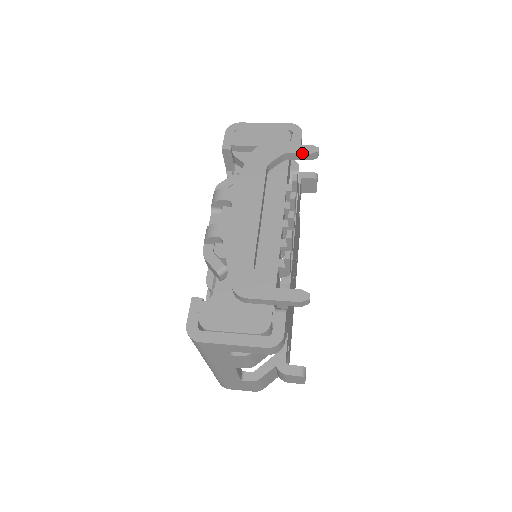
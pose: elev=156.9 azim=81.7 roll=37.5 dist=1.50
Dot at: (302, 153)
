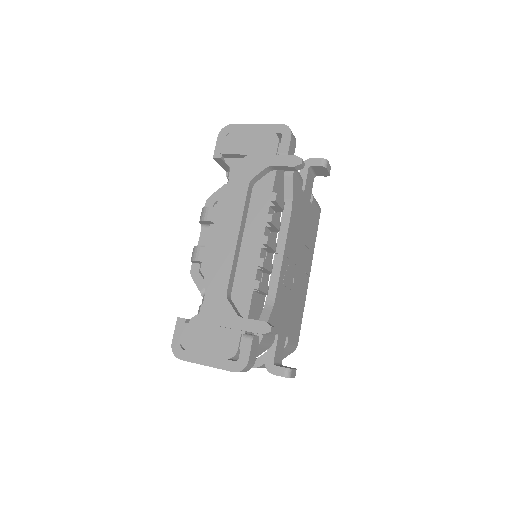
Dot at: (285, 166)
